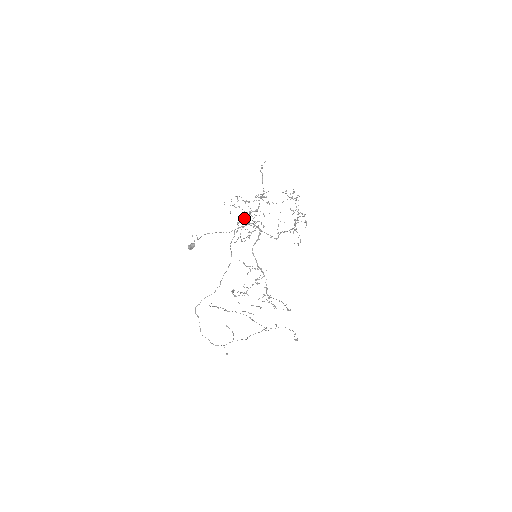
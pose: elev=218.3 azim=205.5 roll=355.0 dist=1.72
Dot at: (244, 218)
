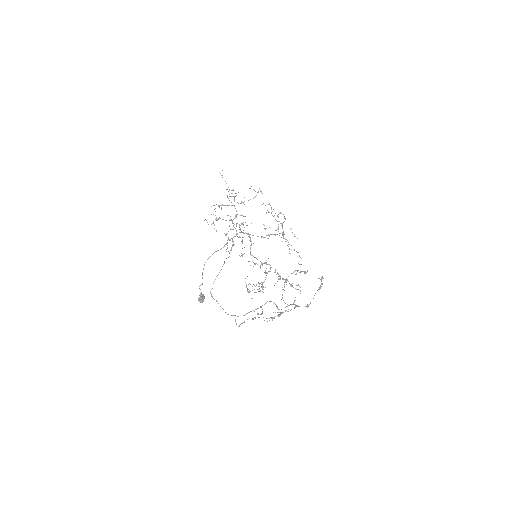
Dot at: occluded
